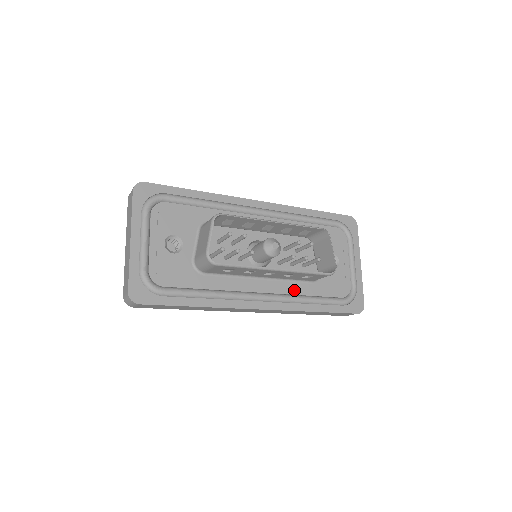
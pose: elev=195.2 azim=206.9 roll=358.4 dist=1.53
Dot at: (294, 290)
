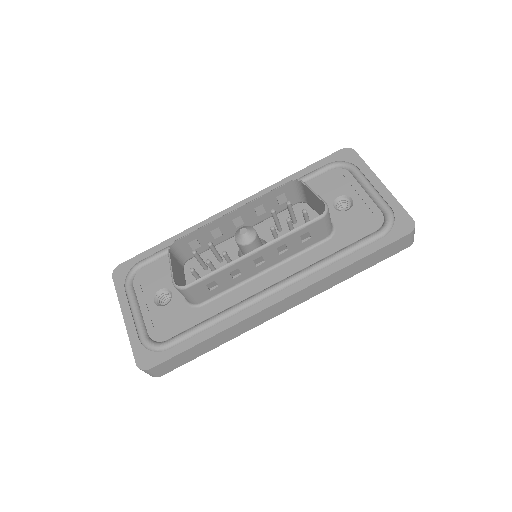
Dot at: (309, 260)
